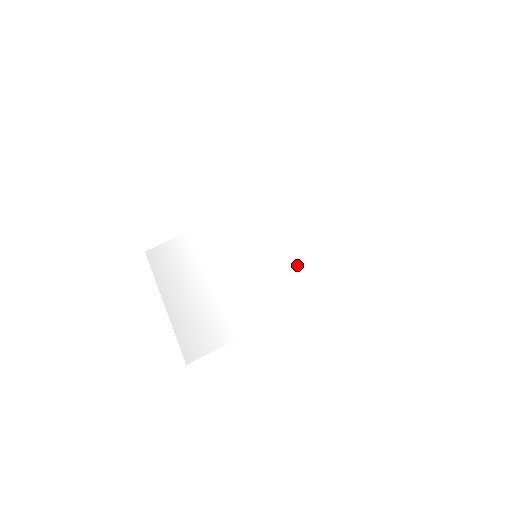
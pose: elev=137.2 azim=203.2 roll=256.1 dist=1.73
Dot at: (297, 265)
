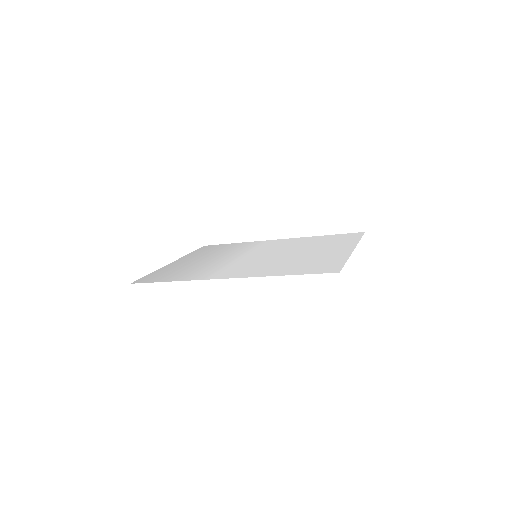
Dot at: (271, 263)
